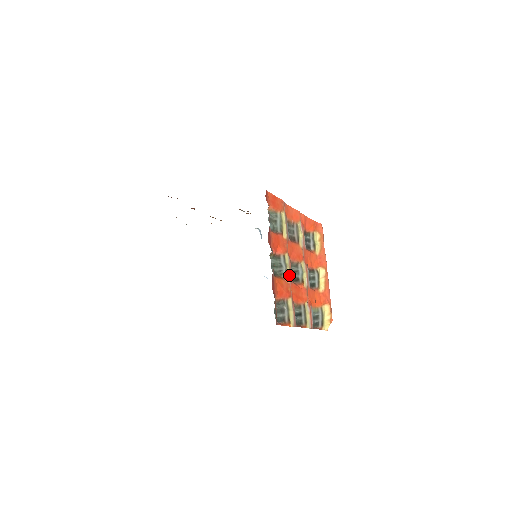
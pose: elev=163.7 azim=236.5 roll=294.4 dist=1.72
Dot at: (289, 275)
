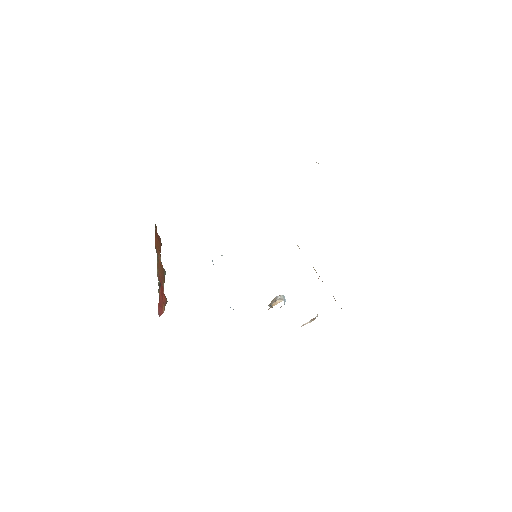
Dot at: occluded
